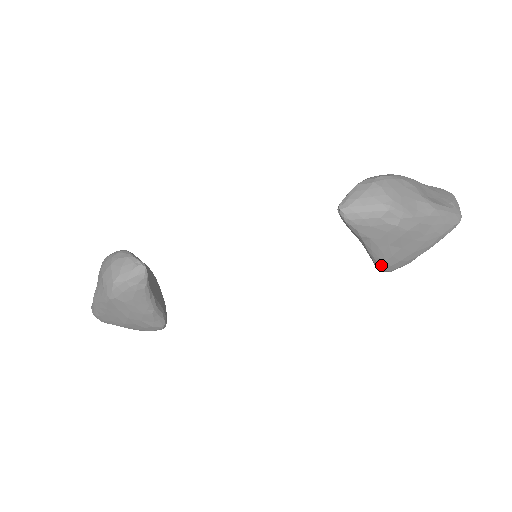
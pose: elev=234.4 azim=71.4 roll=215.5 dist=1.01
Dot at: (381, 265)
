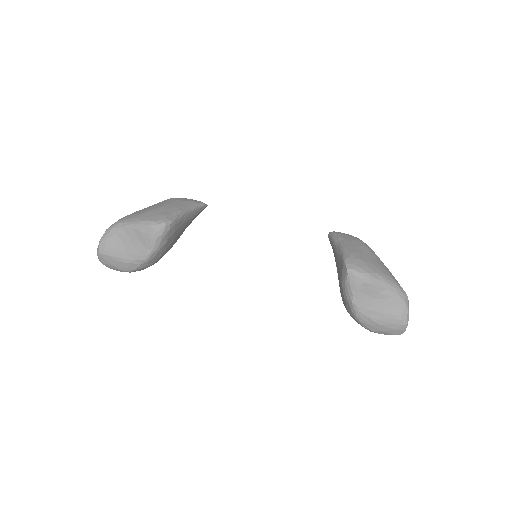
Dot at: (348, 256)
